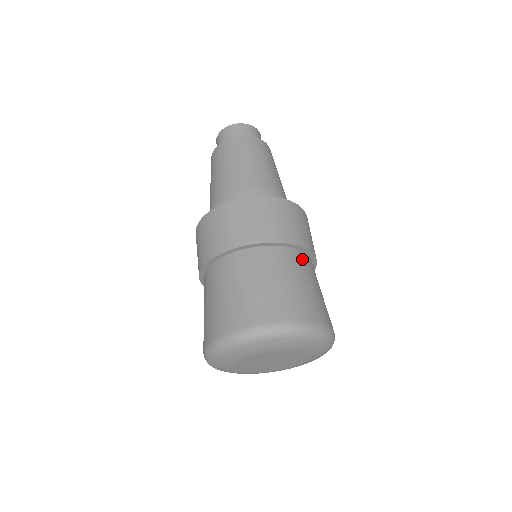
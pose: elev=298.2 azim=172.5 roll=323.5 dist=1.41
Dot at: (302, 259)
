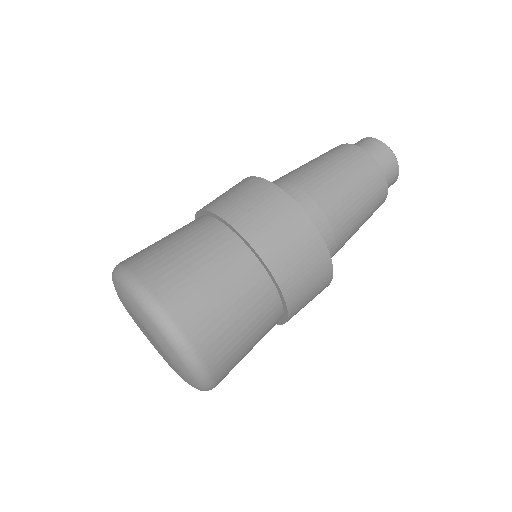
Dot at: (242, 259)
